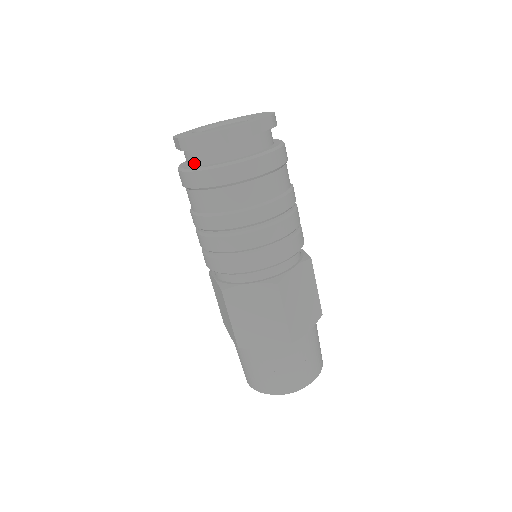
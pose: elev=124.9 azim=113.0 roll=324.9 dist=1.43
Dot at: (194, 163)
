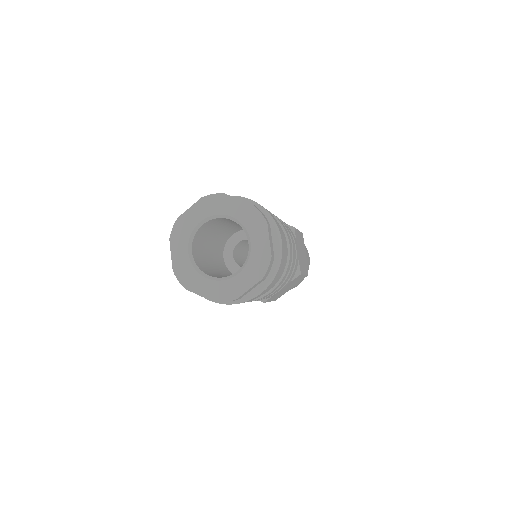
Dot at: occluded
